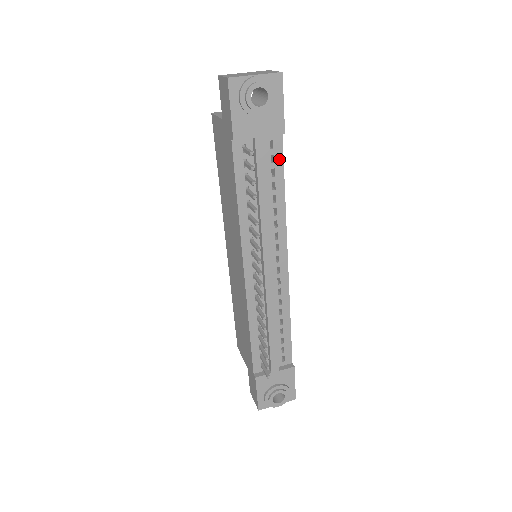
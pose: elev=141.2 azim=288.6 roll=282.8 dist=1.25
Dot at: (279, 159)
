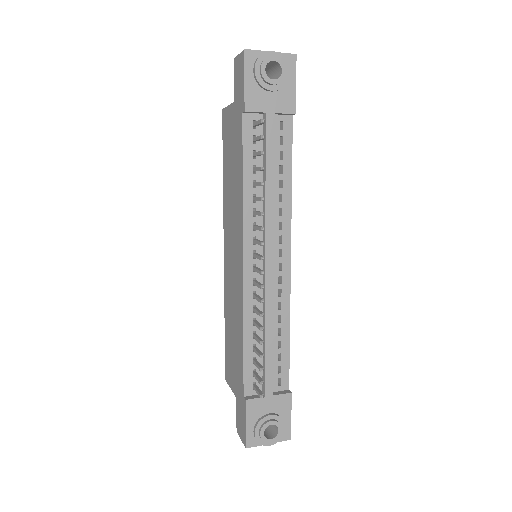
Dot at: (288, 142)
